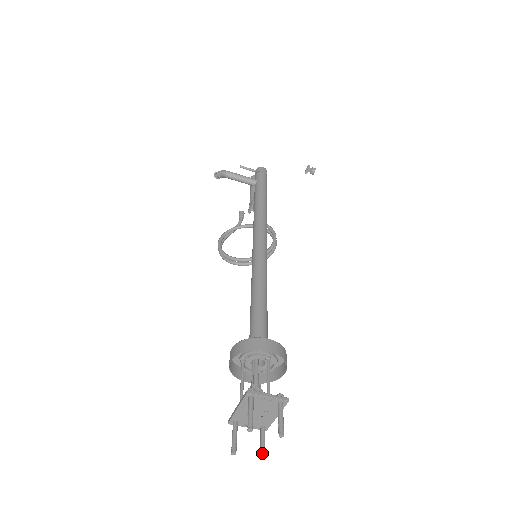
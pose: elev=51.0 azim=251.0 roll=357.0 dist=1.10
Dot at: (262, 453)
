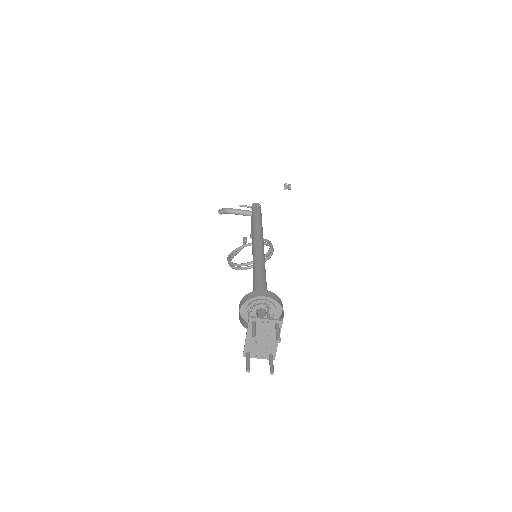
Dot at: (271, 369)
